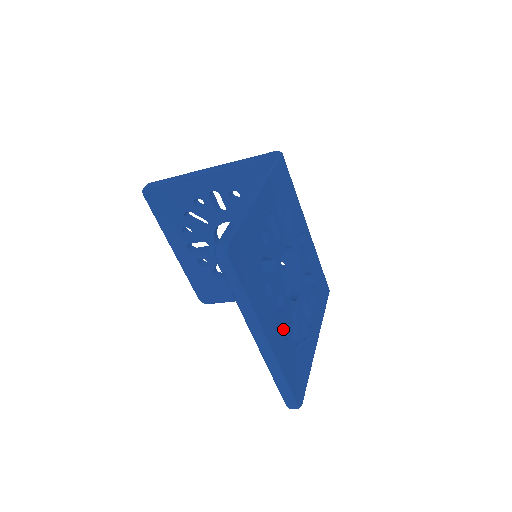
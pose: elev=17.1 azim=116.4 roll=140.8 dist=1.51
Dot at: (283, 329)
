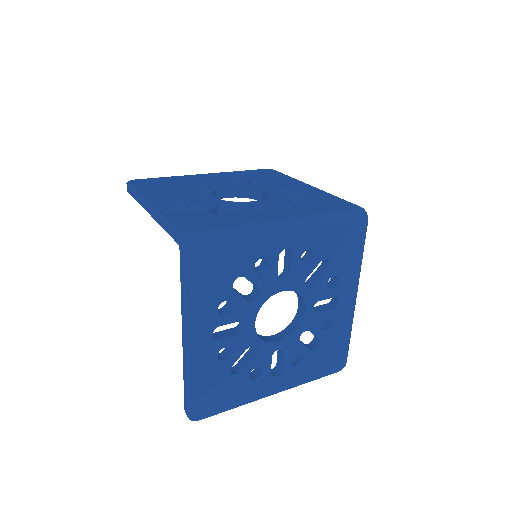
Dot at: occluded
